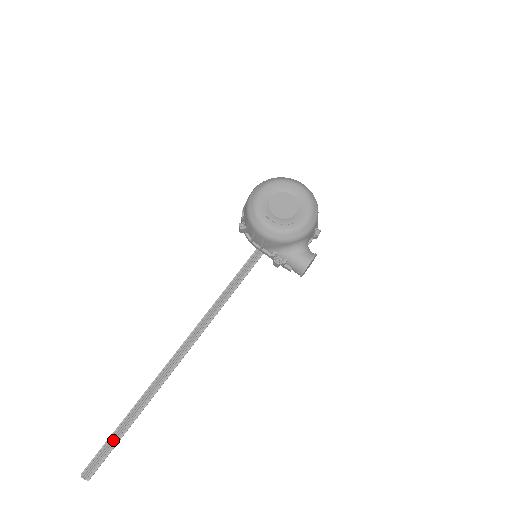
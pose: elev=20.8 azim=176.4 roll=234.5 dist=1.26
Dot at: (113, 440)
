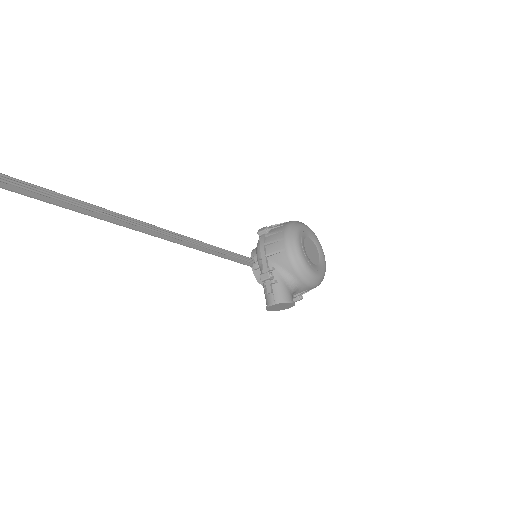
Dot at: (31, 187)
